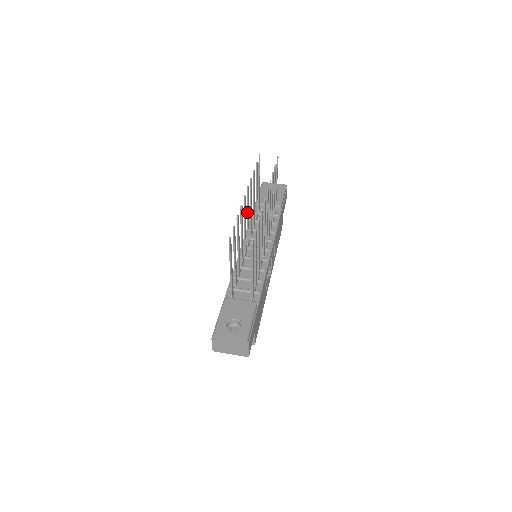
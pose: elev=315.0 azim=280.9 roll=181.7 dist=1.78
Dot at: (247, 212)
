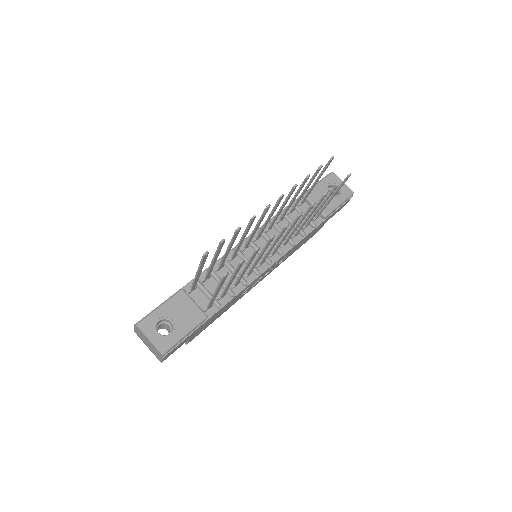
Dot at: (269, 215)
